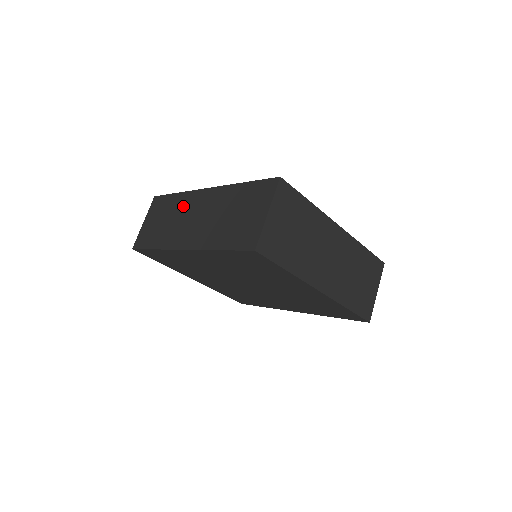
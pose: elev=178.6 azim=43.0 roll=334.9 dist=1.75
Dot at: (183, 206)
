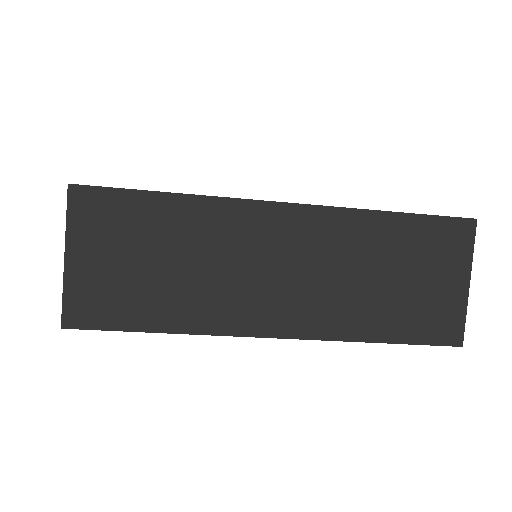
Dot at: (221, 235)
